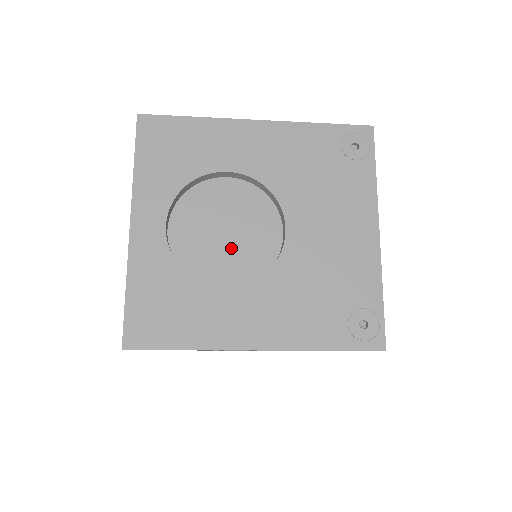
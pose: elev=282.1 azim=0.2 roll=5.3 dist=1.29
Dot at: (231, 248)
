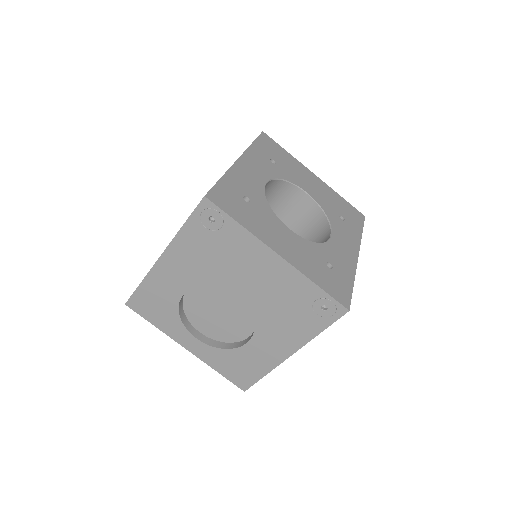
Dot at: (230, 318)
